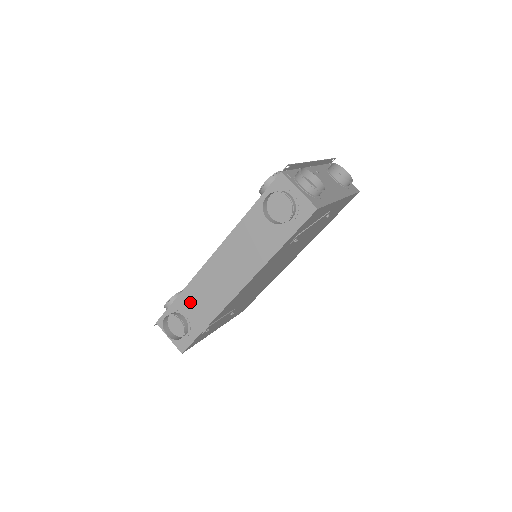
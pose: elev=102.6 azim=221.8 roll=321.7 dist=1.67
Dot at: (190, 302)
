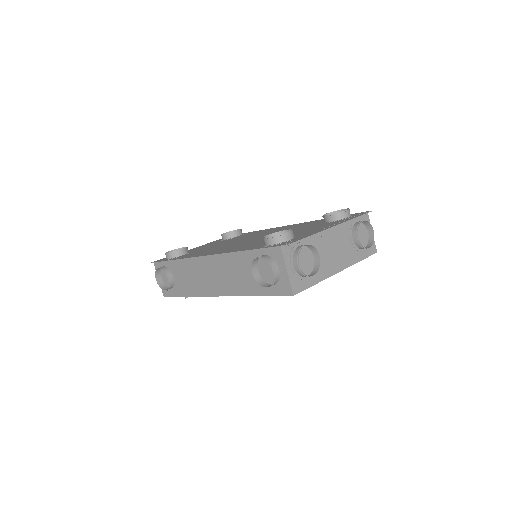
Dot at: (180, 271)
